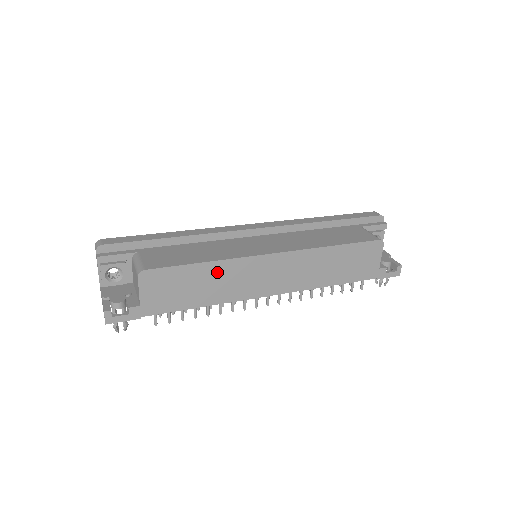
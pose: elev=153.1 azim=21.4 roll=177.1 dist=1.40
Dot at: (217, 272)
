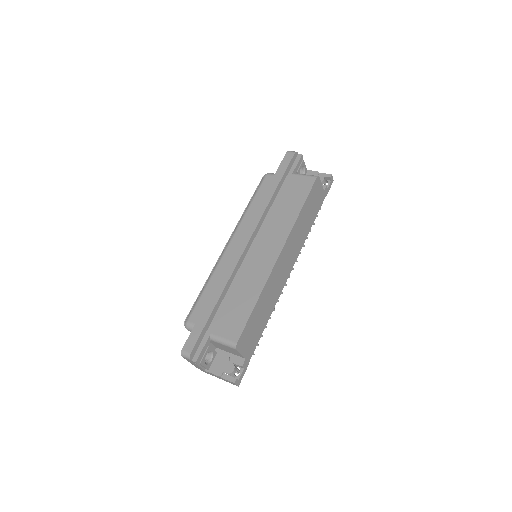
Dot at: (264, 298)
